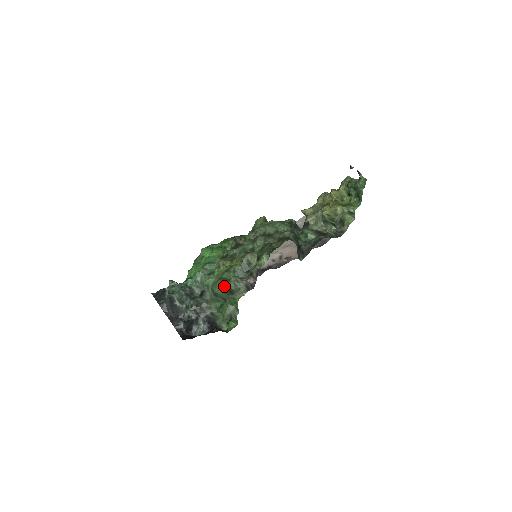
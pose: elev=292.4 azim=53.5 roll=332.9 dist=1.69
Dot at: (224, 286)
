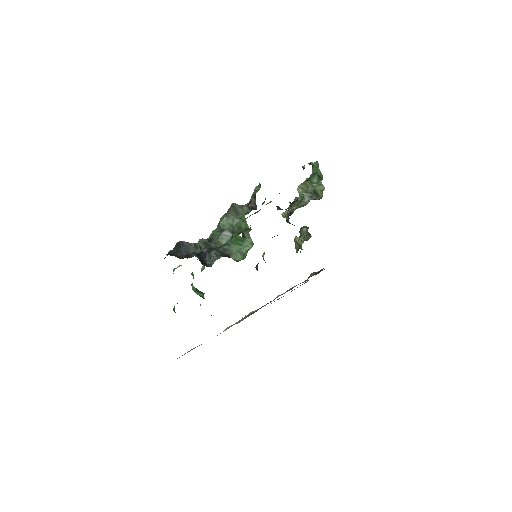
Dot at: (227, 212)
